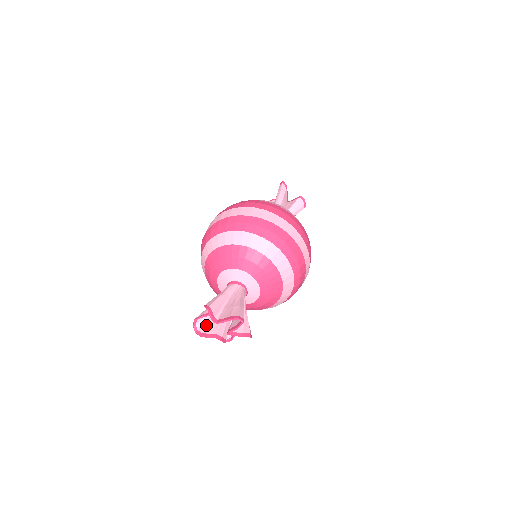
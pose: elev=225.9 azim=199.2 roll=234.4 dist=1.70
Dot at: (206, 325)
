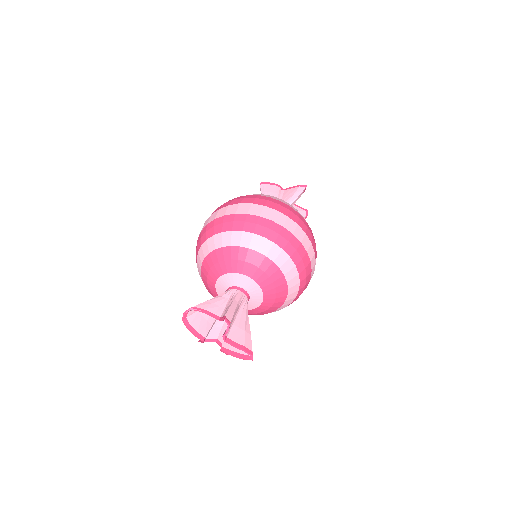
Dot at: (197, 318)
